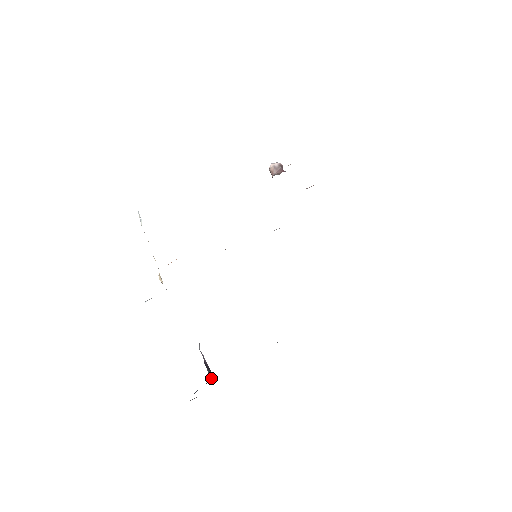
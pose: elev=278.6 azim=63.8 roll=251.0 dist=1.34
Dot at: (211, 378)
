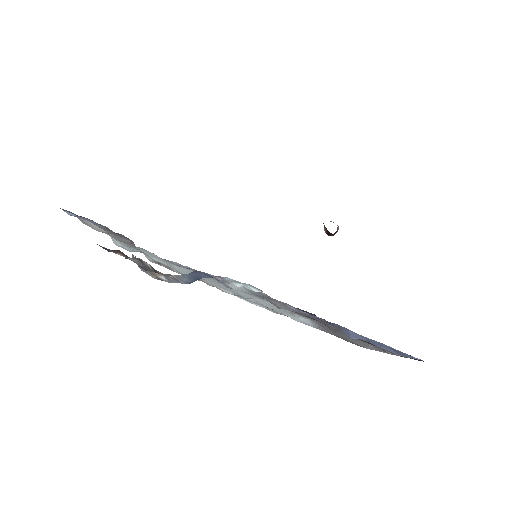
Dot at: occluded
